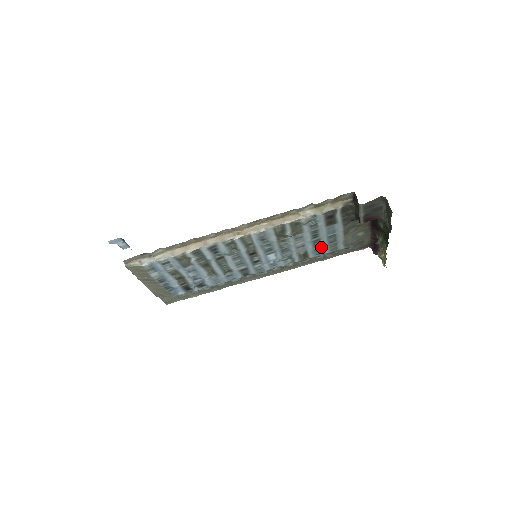
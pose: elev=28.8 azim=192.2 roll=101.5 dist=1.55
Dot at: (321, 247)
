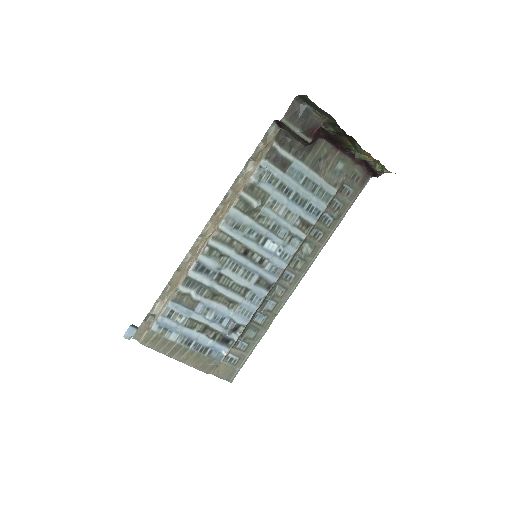
Dot at: (311, 204)
